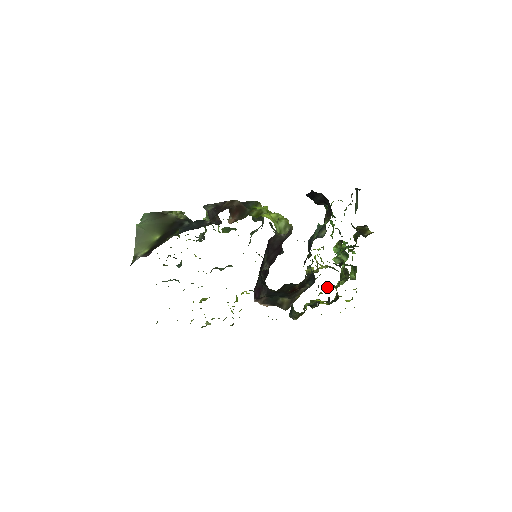
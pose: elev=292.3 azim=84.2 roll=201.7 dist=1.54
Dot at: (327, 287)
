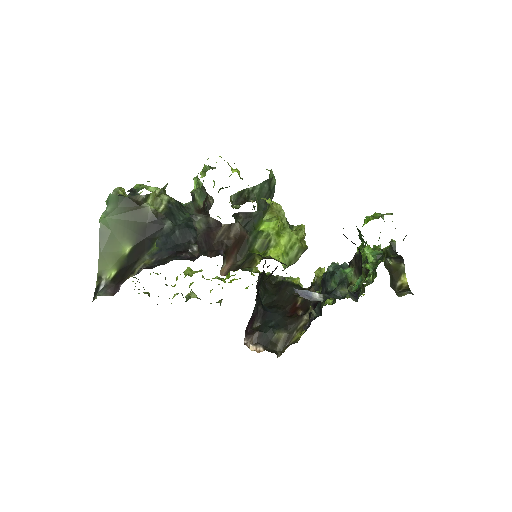
Dot at: occluded
